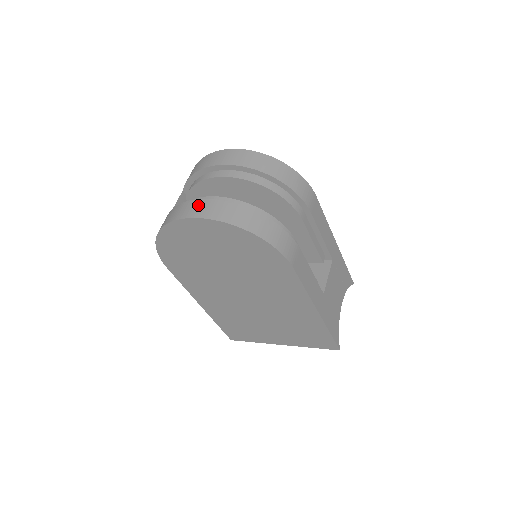
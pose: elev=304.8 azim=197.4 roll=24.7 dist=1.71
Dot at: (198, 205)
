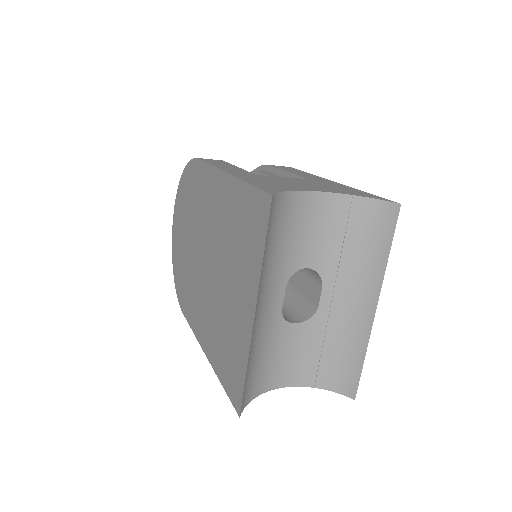
Dot at: occluded
